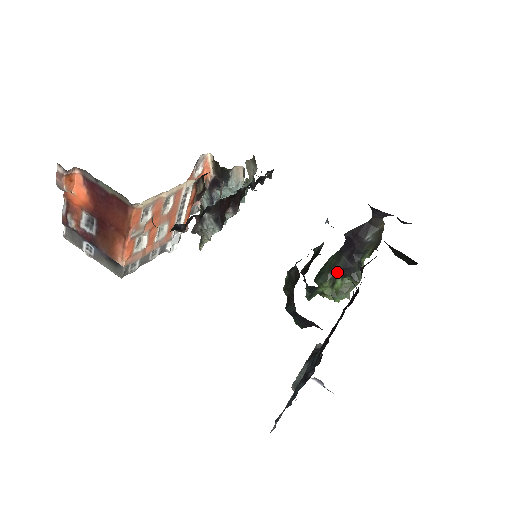
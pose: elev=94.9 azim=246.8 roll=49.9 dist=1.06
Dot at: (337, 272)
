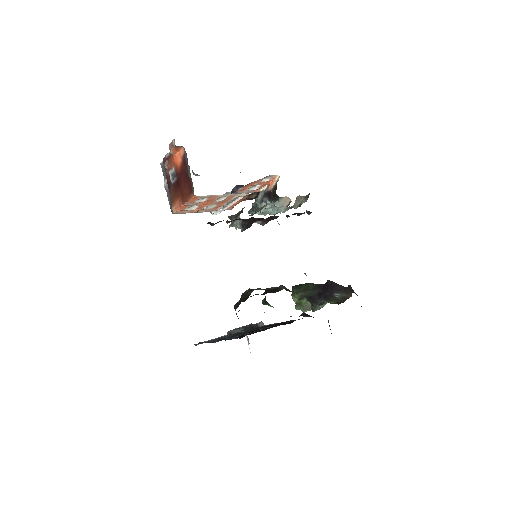
Dot at: (307, 295)
